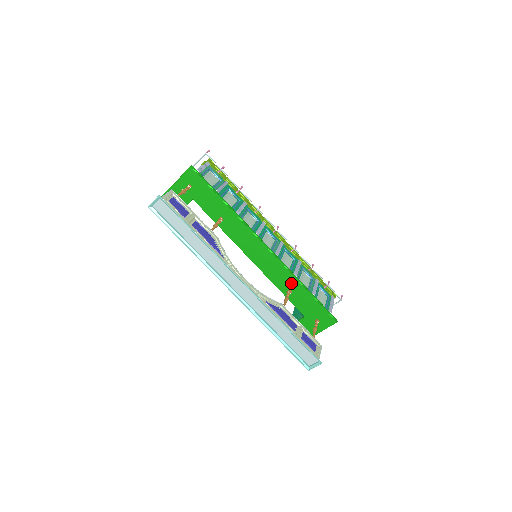
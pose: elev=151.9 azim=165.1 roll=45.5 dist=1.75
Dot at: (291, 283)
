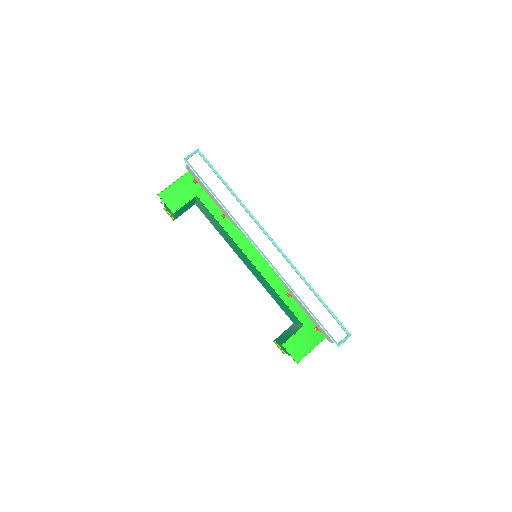
Dot at: occluded
